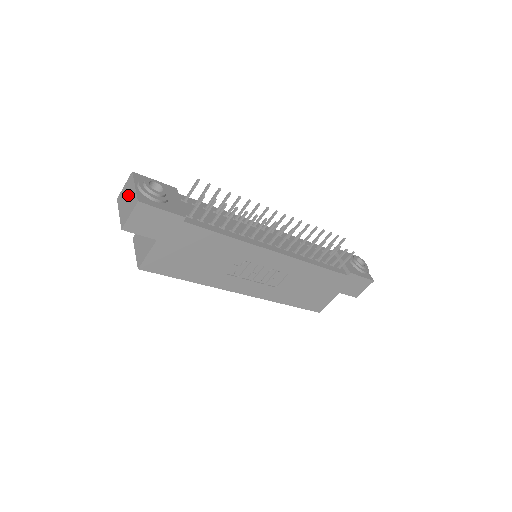
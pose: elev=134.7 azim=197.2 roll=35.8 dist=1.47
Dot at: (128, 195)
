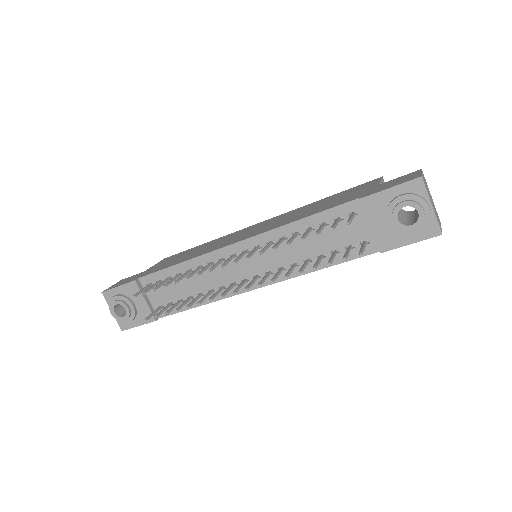
Dot at: occluded
